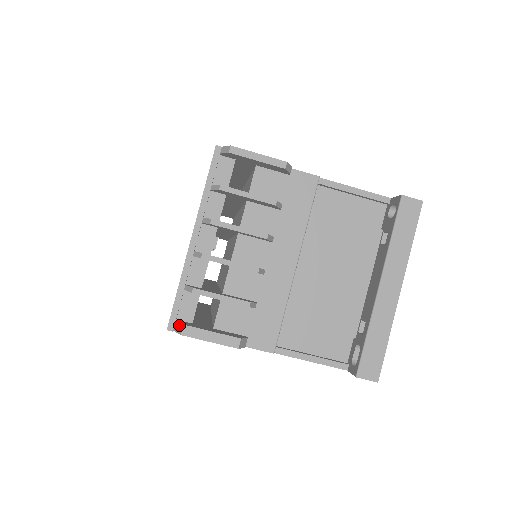
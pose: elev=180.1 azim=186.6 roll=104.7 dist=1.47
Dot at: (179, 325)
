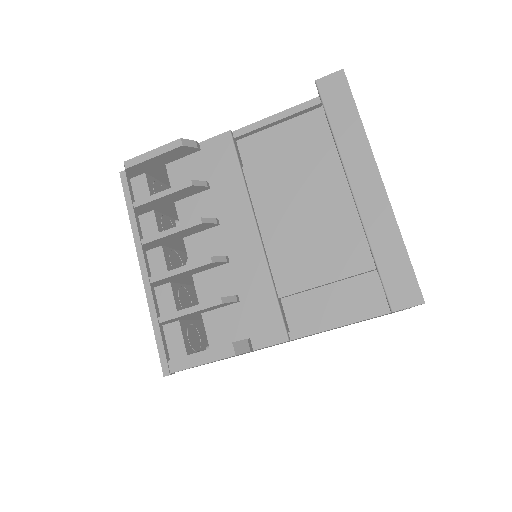
Dot at: occluded
